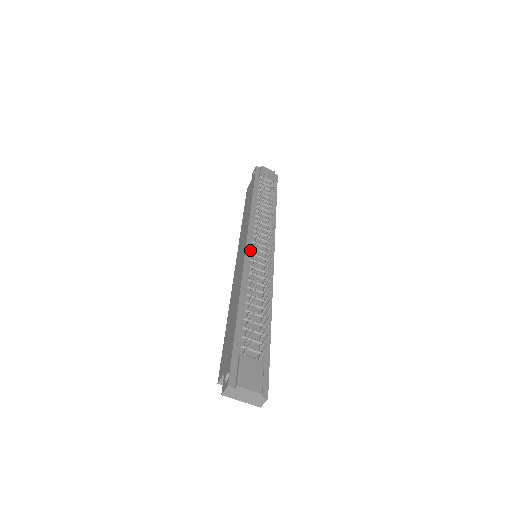
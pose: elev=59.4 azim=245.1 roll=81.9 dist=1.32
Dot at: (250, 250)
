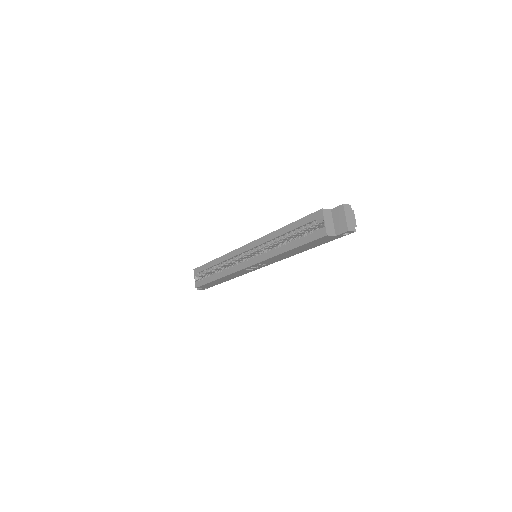
Dot at: occluded
